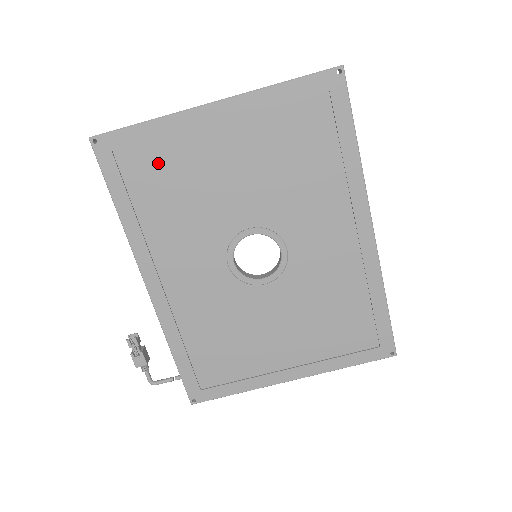
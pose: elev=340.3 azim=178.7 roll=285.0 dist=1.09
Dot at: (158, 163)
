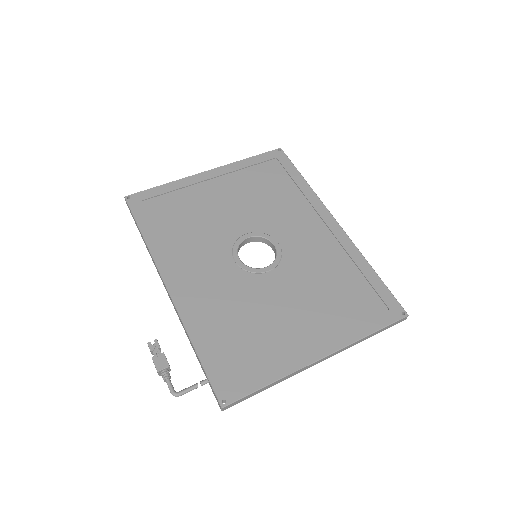
Dot at: (173, 205)
